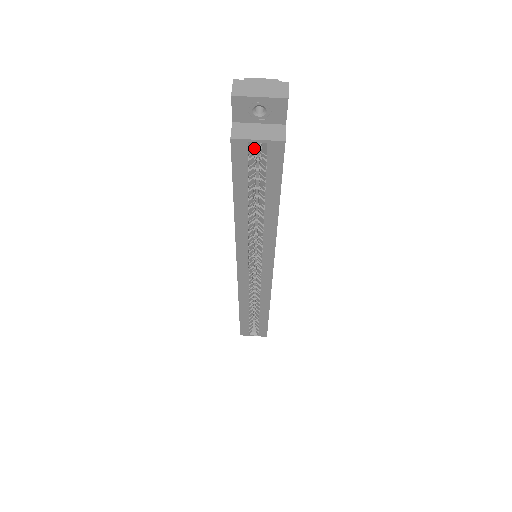
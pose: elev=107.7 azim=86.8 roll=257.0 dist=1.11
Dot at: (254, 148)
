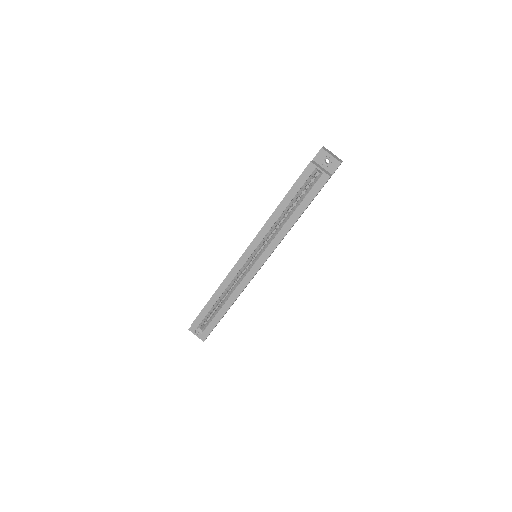
Dot at: (314, 175)
